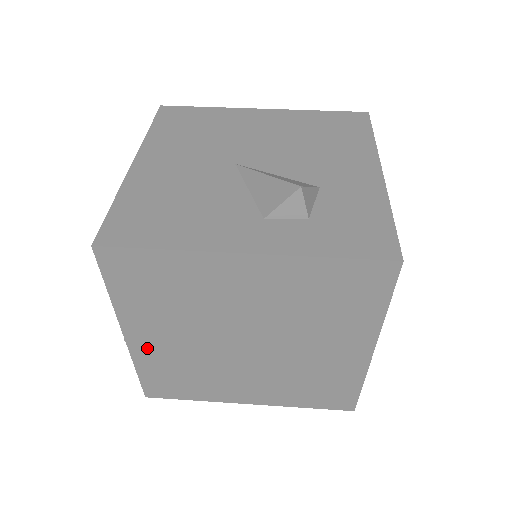
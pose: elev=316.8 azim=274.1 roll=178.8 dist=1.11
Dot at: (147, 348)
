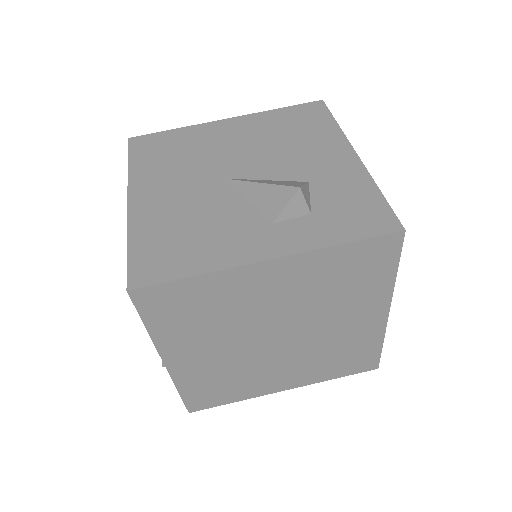
Dot at: (187, 368)
